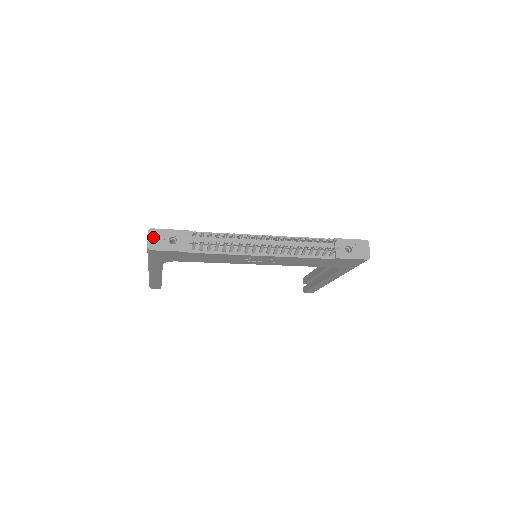
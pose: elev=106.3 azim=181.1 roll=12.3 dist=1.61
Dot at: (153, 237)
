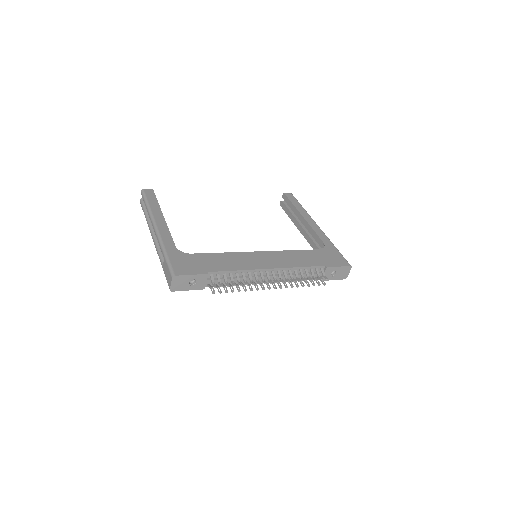
Dot at: (176, 282)
